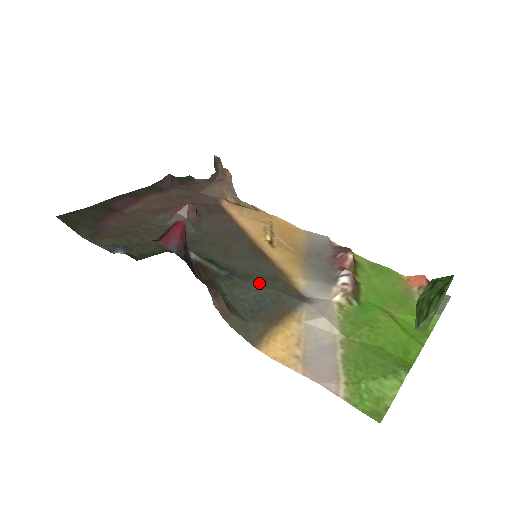
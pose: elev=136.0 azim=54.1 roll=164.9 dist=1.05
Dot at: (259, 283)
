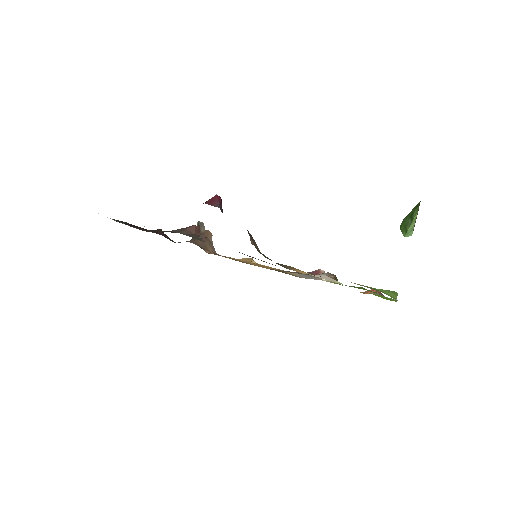
Dot at: occluded
